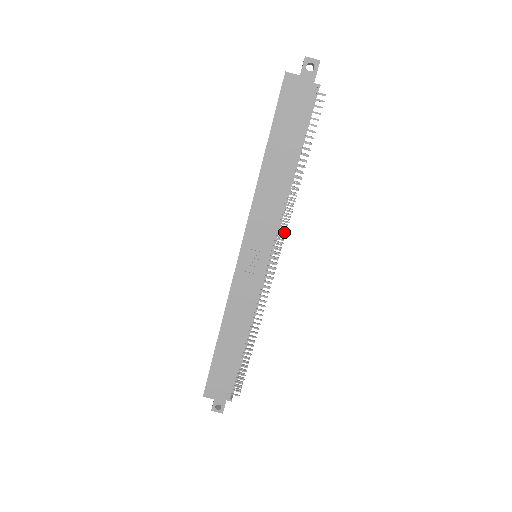
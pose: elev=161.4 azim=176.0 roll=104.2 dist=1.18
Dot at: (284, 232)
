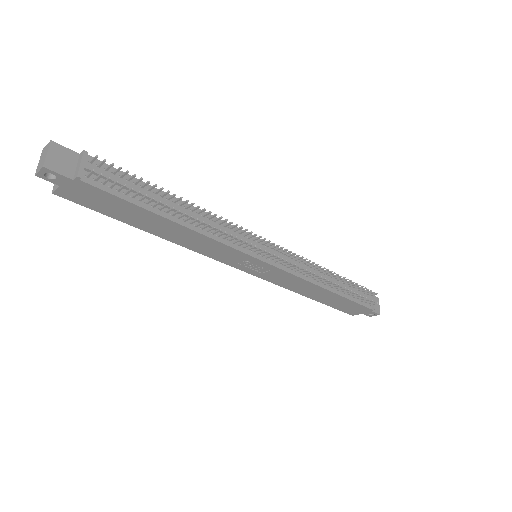
Dot at: (244, 243)
